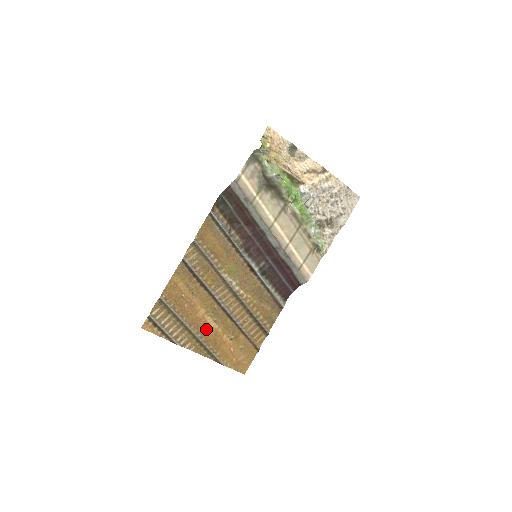
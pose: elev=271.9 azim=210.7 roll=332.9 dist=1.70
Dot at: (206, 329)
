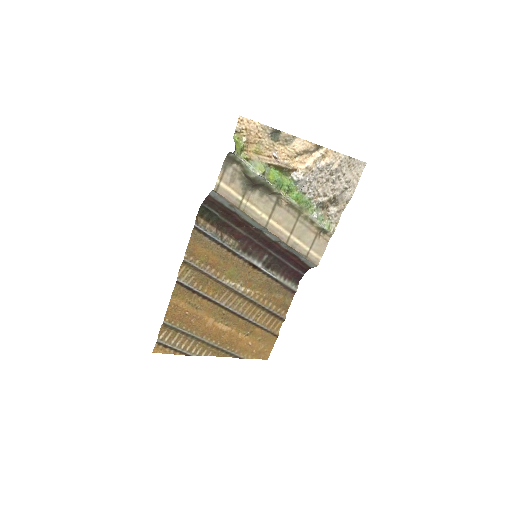
Dot at: (219, 334)
